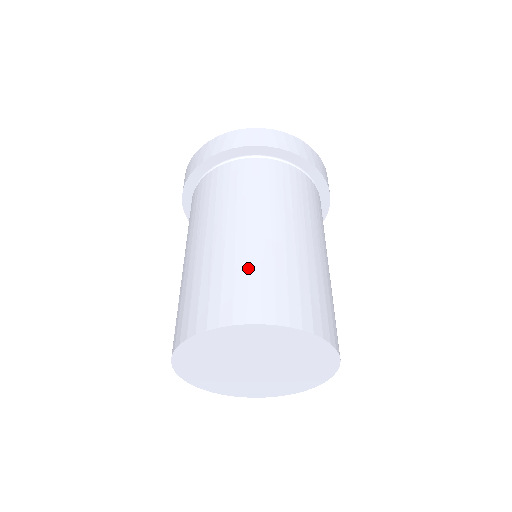
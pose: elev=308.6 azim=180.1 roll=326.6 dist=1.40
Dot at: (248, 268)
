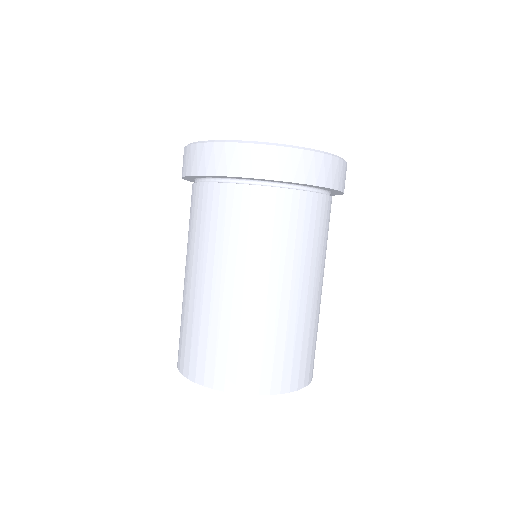
Dot at: (295, 340)
